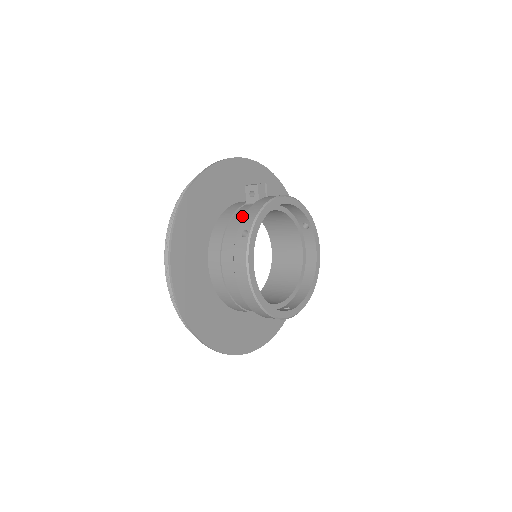
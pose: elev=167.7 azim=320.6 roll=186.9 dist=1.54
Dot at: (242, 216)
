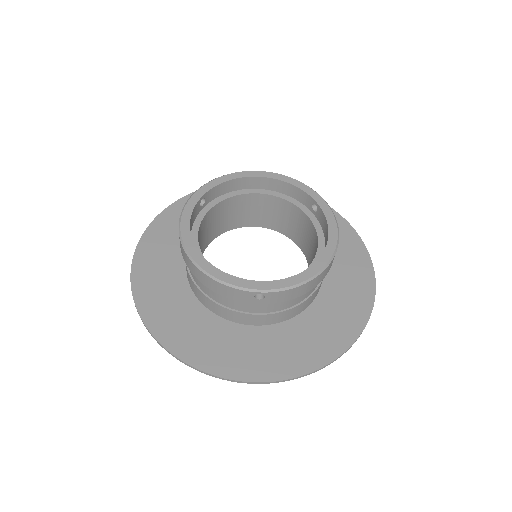
Dot at: occluded
